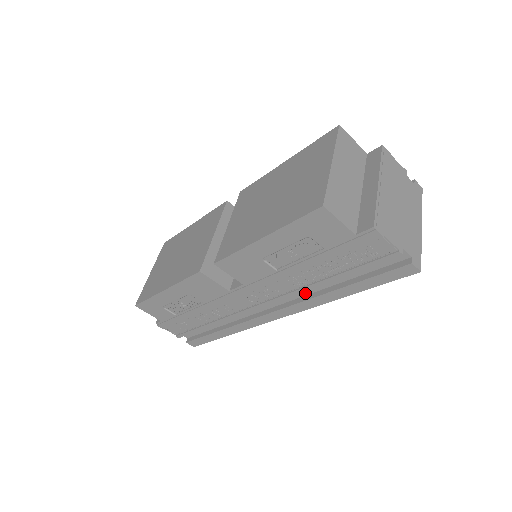
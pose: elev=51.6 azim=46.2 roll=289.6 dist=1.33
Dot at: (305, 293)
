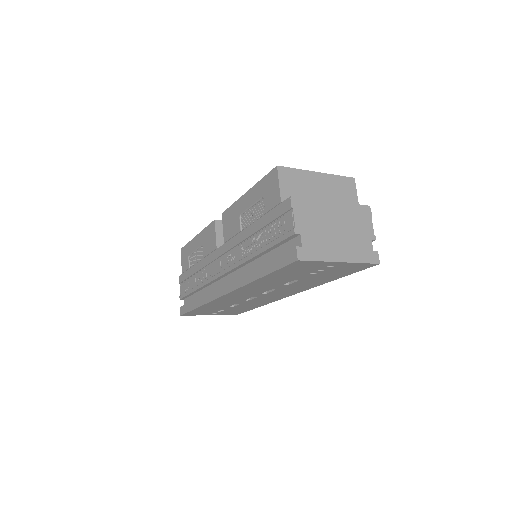
Dot at: occluded
